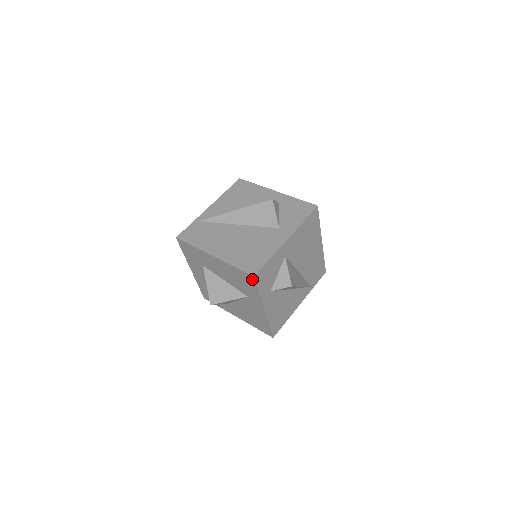
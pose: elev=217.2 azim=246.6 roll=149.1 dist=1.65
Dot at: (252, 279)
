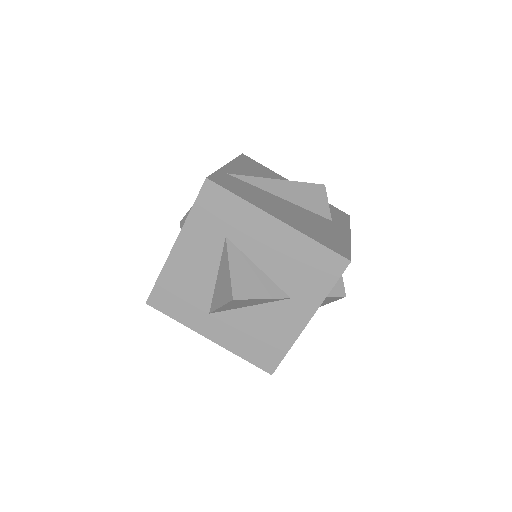
Dot at: (340, 266)
